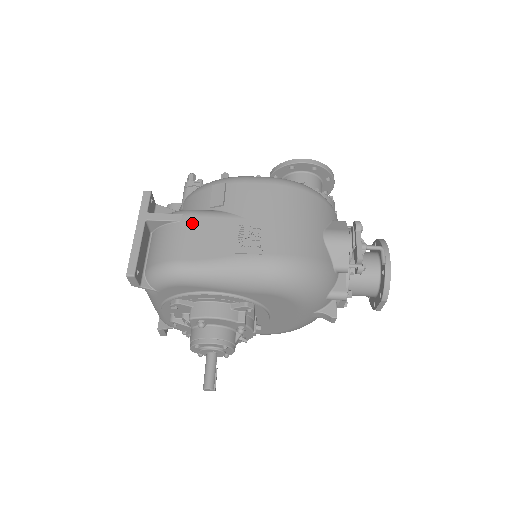
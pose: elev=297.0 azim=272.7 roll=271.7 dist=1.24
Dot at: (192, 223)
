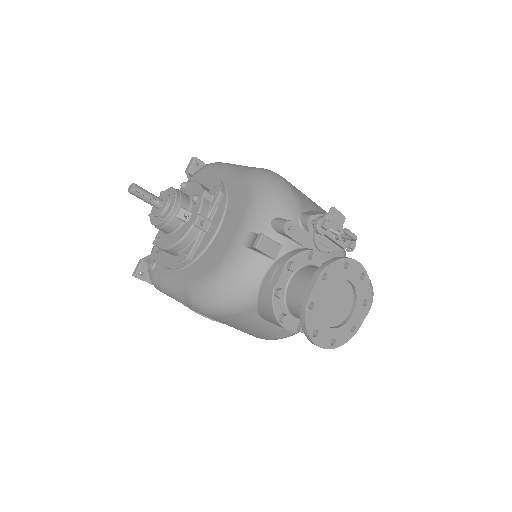
Dot at: occluded
